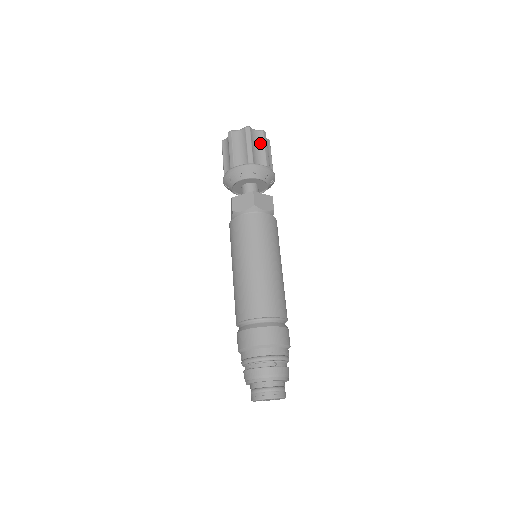
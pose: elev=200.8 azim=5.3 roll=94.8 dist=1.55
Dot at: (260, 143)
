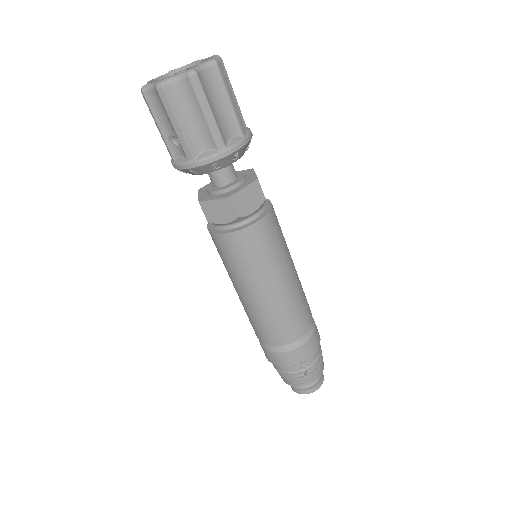
Dot at: occluded
